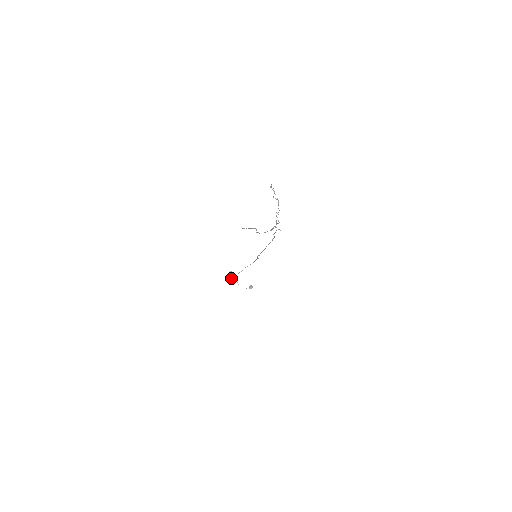
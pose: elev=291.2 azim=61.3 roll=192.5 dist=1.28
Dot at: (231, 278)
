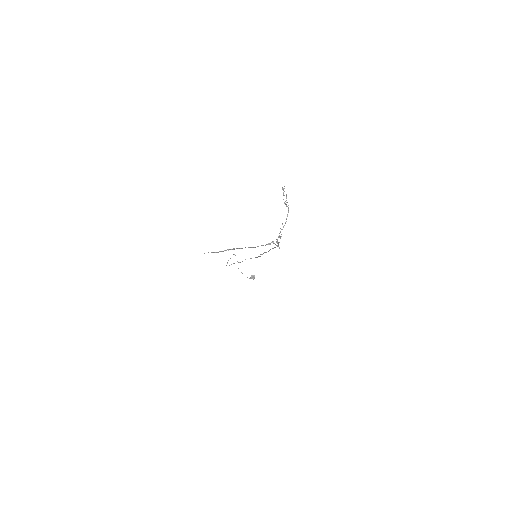
Dot at: (229, 265)
